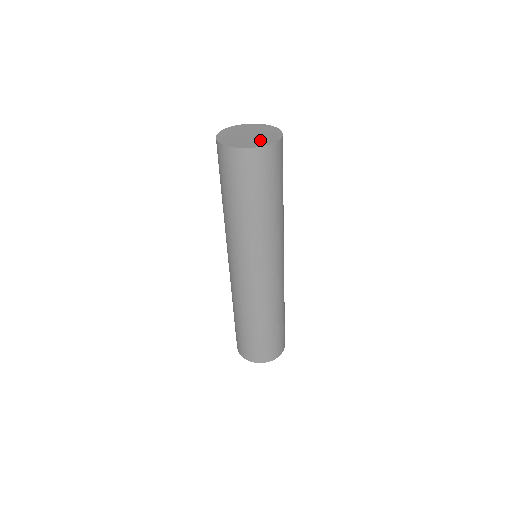
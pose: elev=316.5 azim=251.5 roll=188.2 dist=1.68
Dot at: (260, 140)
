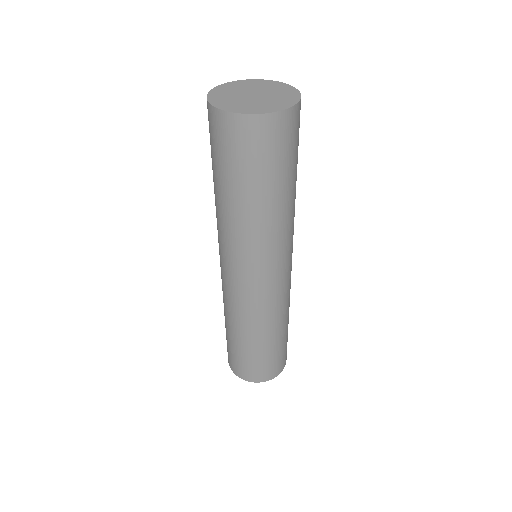
Dot at: (271, 102)
